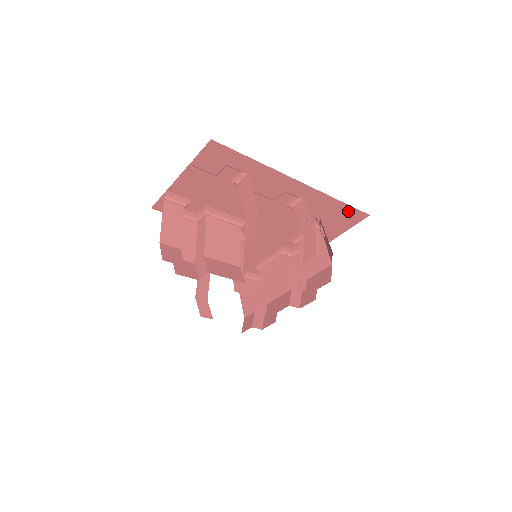
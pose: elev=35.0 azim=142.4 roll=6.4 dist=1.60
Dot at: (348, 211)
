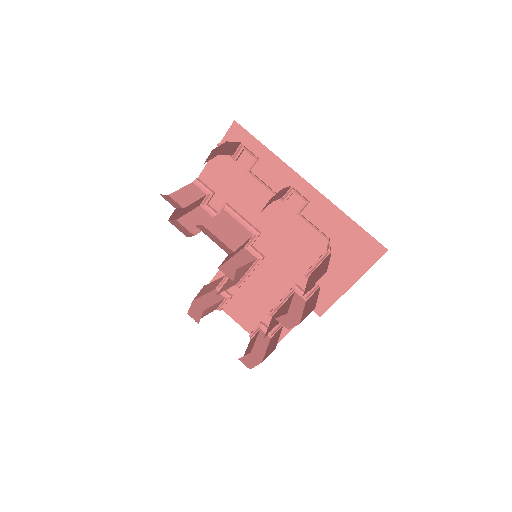
Dot at: (362, 238)
